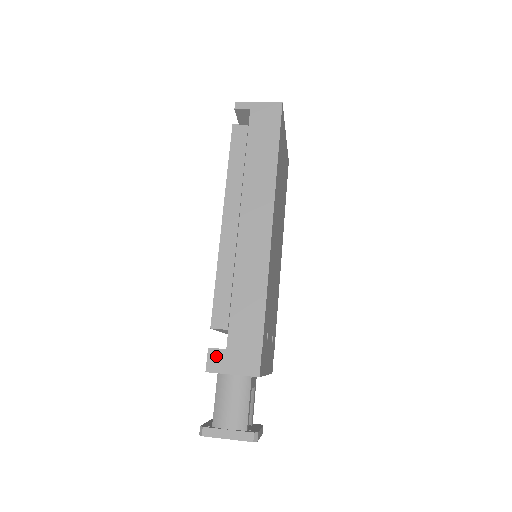
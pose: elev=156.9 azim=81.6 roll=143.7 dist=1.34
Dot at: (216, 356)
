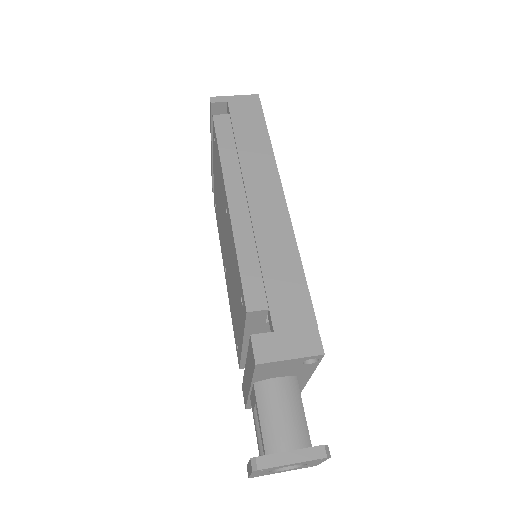
Dot at: (263, 342)
